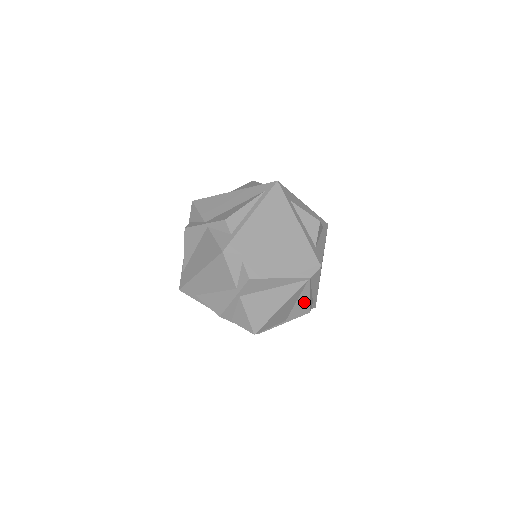
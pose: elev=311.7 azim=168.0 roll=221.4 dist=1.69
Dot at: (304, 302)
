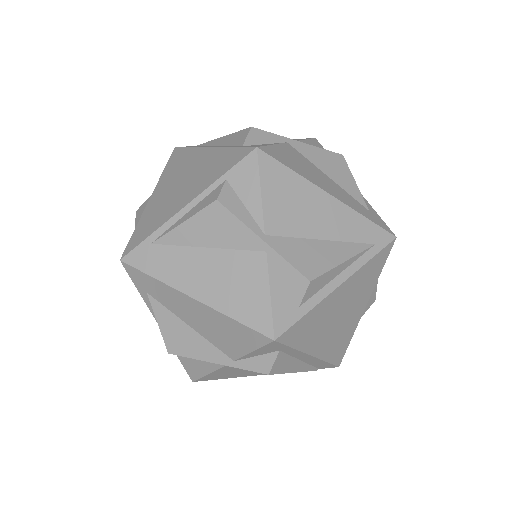
Dot at: occluded
